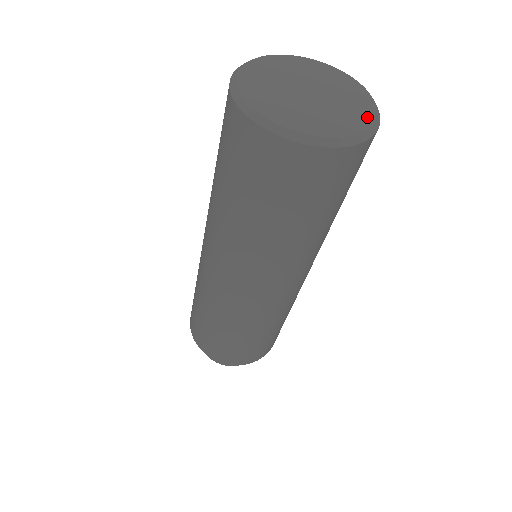
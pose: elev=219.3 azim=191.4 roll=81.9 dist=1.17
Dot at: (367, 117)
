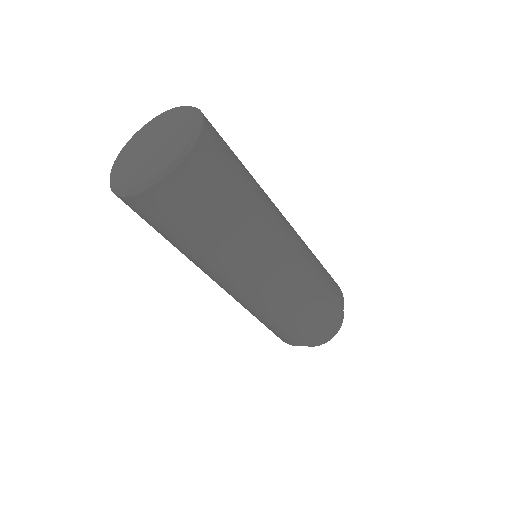
Dot at: (163, 165)
